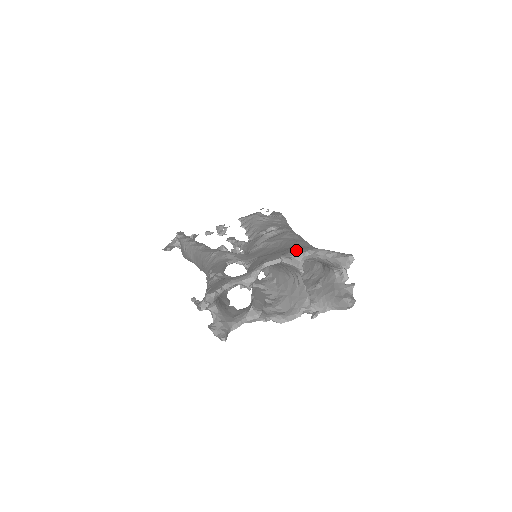
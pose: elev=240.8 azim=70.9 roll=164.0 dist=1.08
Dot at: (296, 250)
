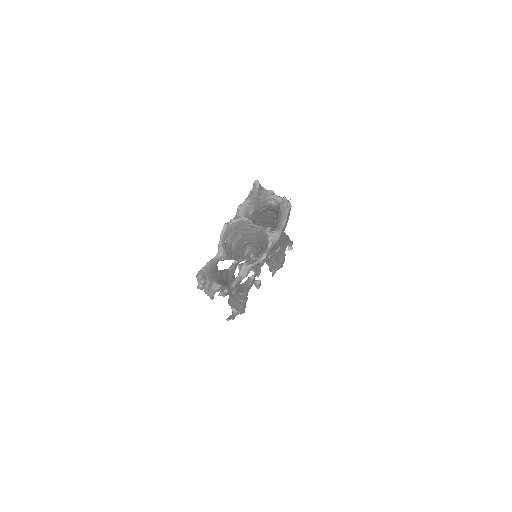
Dot at: occluded
